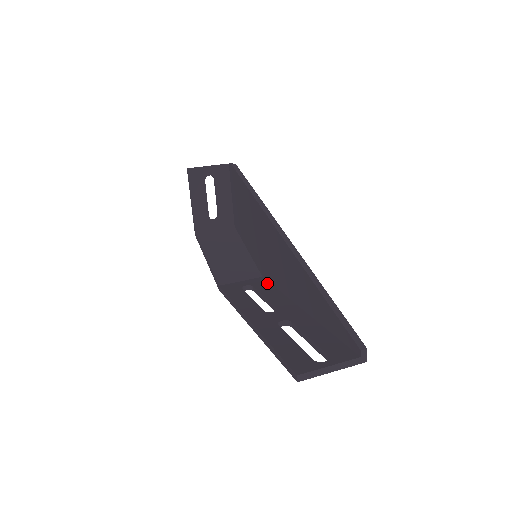
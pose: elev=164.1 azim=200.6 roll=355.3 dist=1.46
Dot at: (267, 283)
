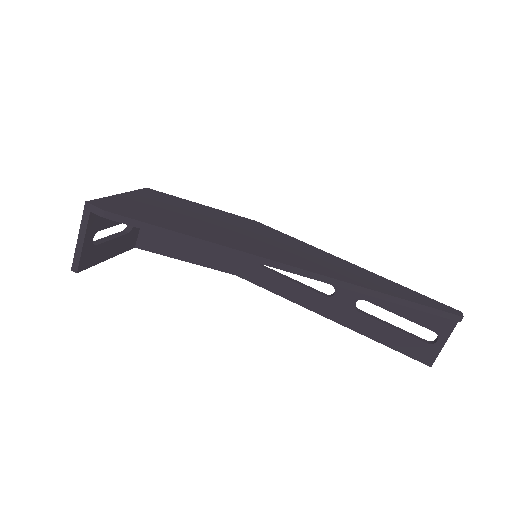
Dot at: occluded
